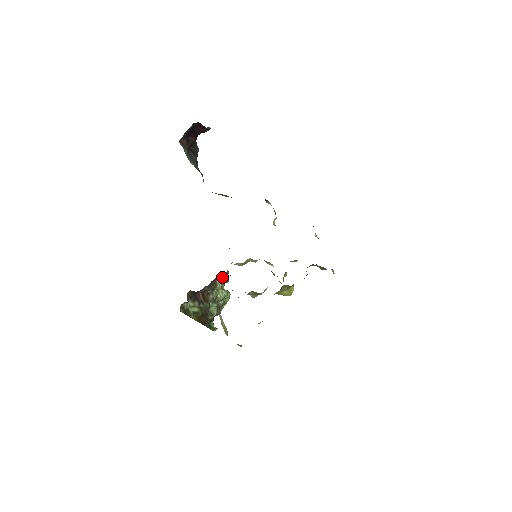
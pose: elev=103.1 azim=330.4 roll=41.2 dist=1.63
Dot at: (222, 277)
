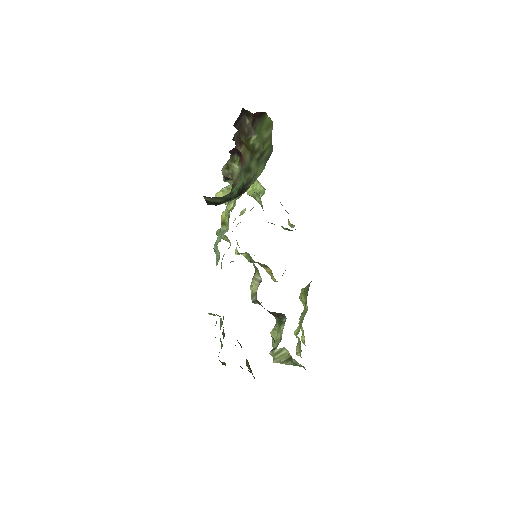
Dot at: occluded
